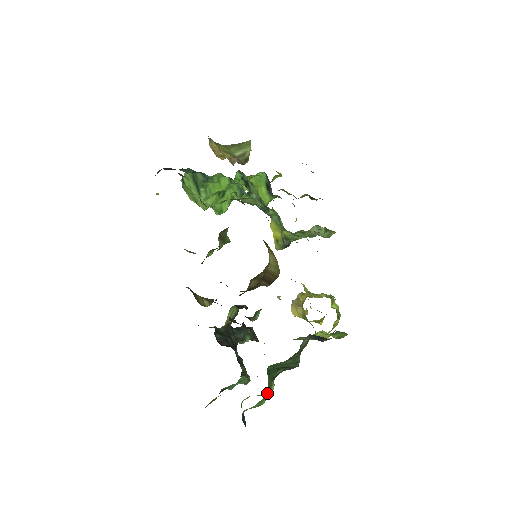
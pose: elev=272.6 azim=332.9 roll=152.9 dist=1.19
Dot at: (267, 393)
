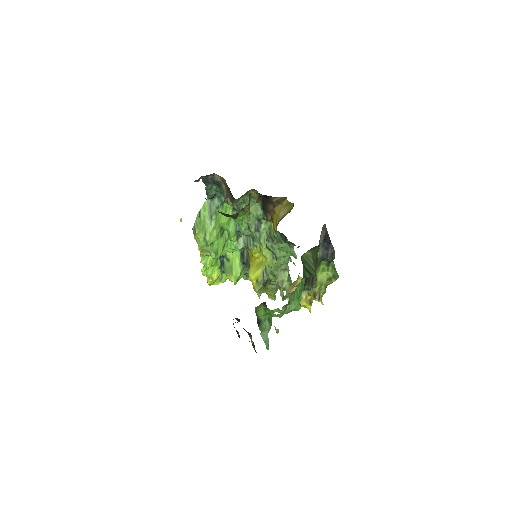
Dot at: (304, 280)
